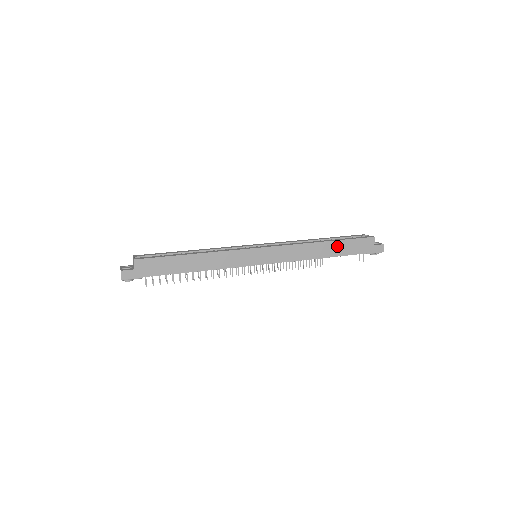
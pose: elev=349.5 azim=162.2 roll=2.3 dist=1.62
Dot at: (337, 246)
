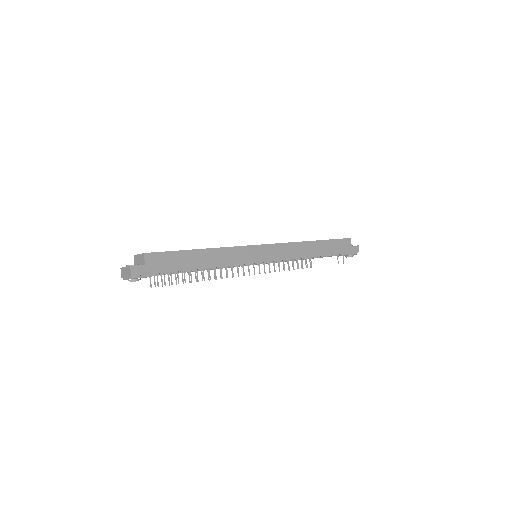
Dot at: (324, 246)
